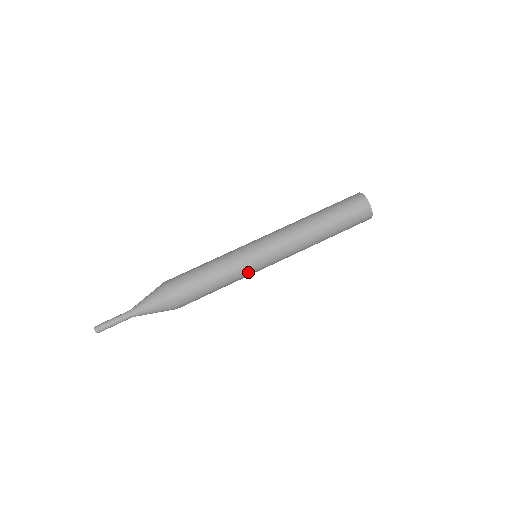
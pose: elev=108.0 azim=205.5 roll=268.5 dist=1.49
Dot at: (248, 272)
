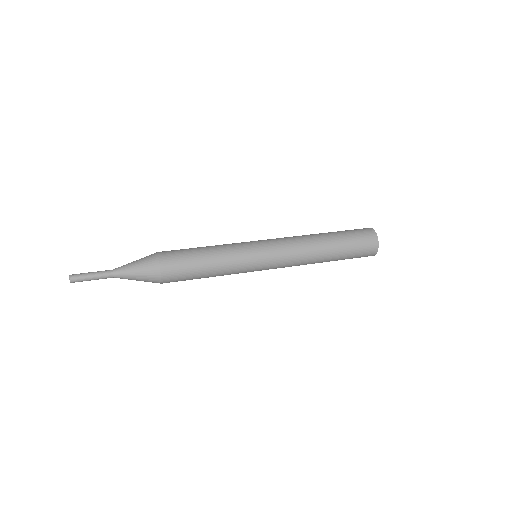
Dot at: occluded
